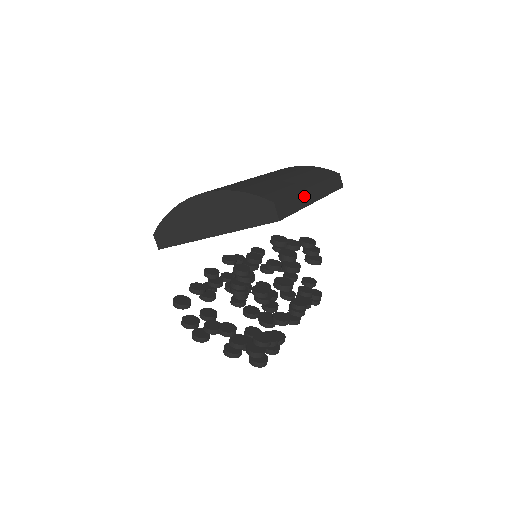
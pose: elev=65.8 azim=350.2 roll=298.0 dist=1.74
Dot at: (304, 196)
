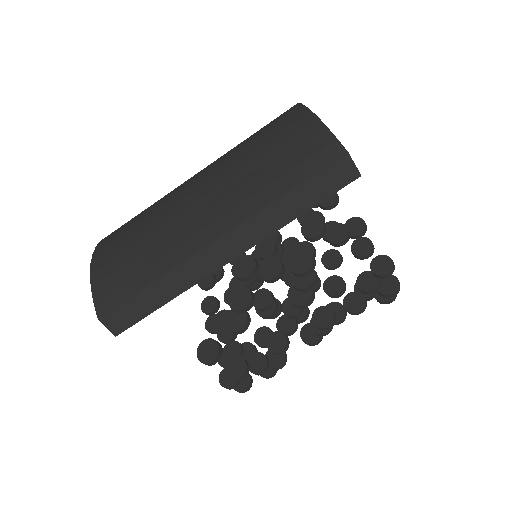
Dot at: (187, 271)
